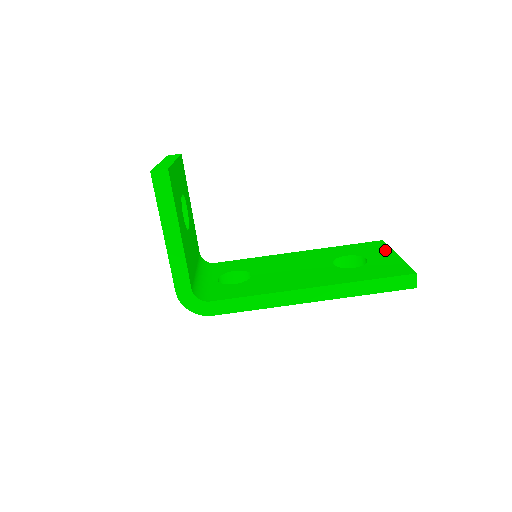
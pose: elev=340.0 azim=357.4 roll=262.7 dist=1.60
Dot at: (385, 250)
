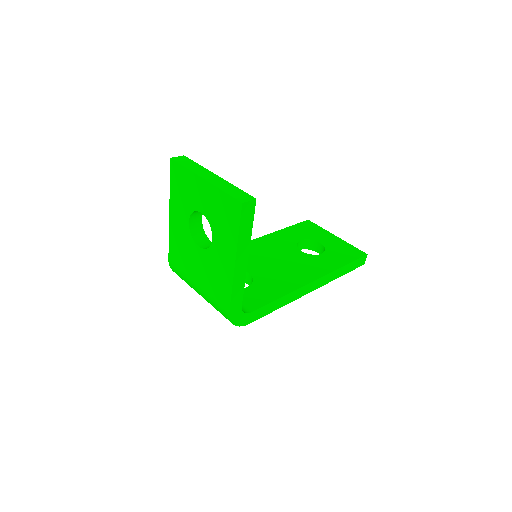
Dot at: (322, 231)
